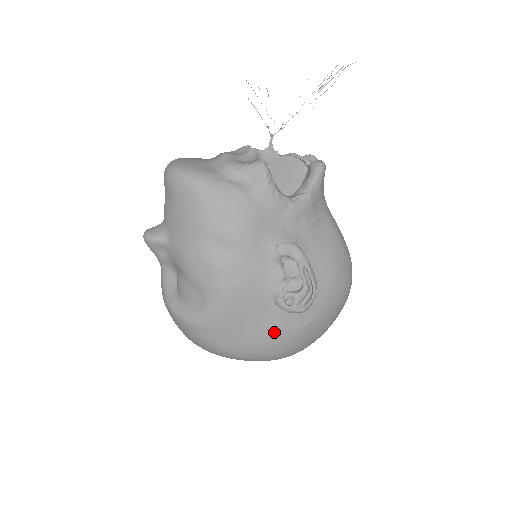
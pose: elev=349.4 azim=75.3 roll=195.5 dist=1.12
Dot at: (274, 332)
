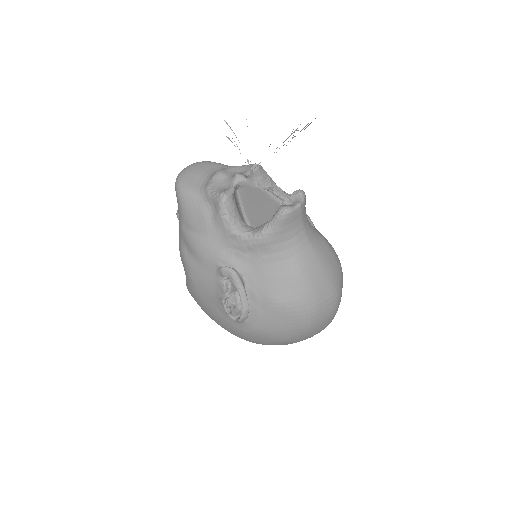
Dot at: (228, 323)
